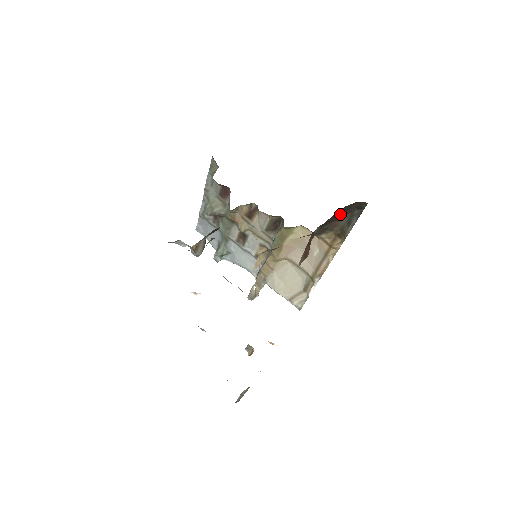
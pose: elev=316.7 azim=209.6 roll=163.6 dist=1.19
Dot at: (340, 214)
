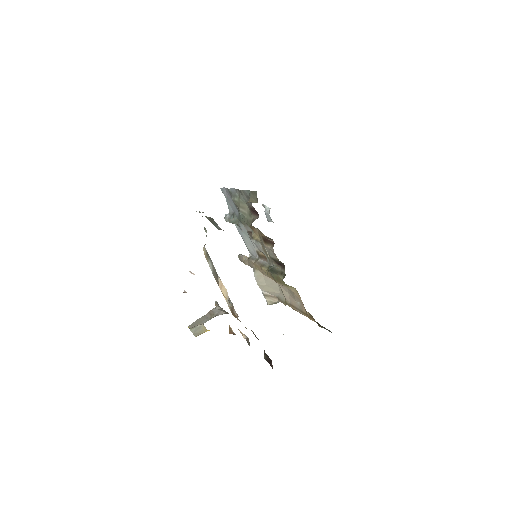
Dot at: occluded
